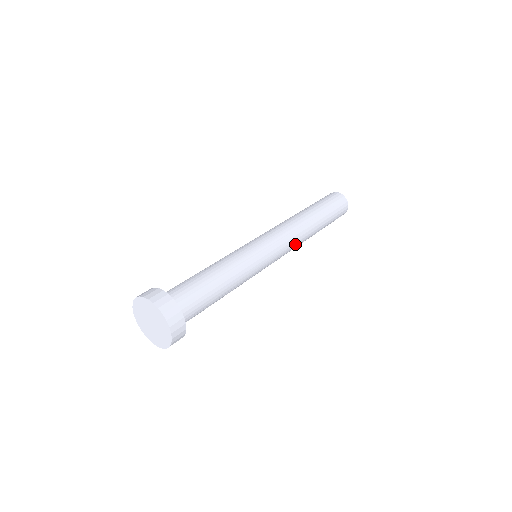
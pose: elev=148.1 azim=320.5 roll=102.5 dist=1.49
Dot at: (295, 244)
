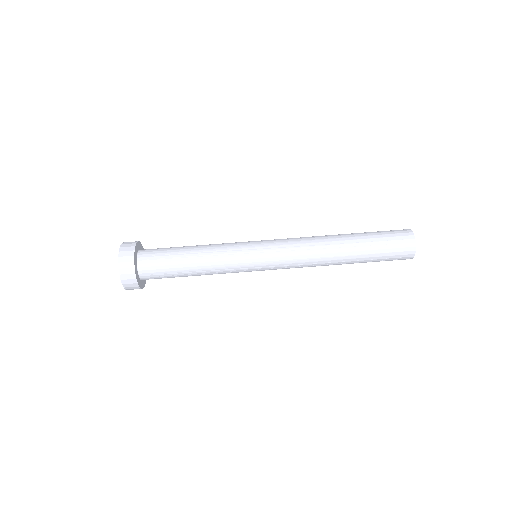
Dot at: (304, 260)
